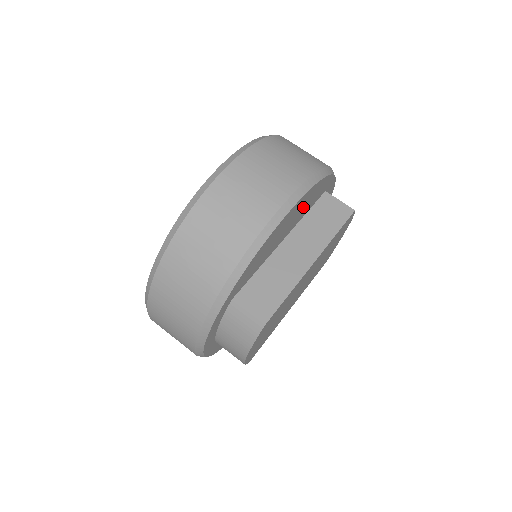
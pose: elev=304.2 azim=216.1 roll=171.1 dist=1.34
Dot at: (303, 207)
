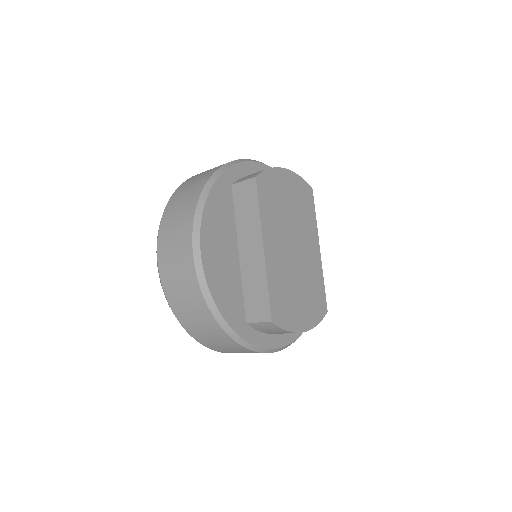
Dot at: (219, 229)
